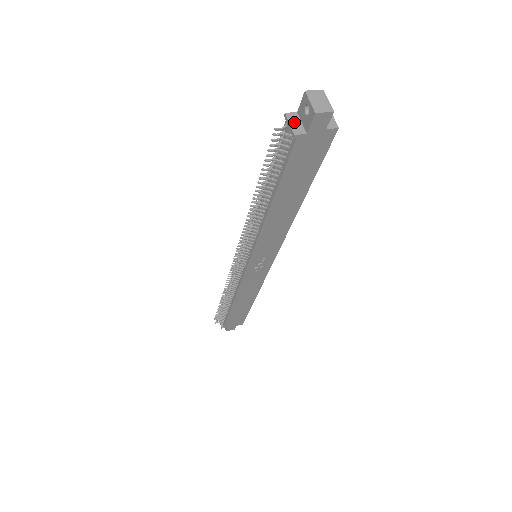
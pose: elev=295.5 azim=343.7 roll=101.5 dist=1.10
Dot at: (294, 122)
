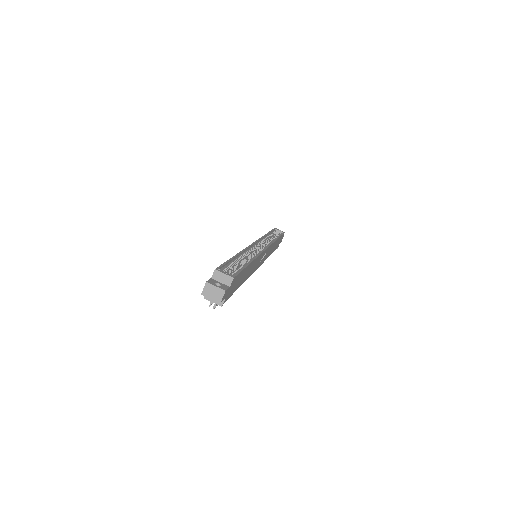
Dot at: occluded
